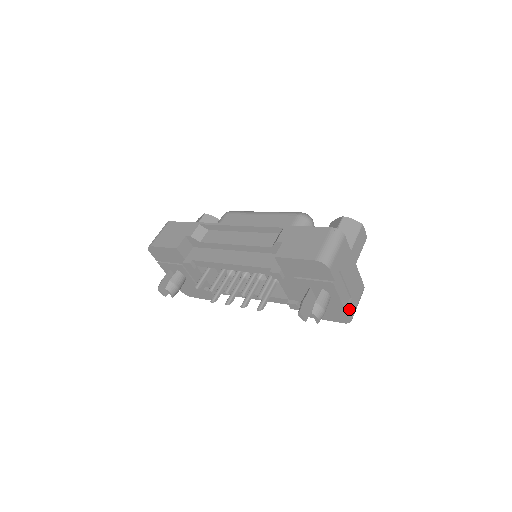
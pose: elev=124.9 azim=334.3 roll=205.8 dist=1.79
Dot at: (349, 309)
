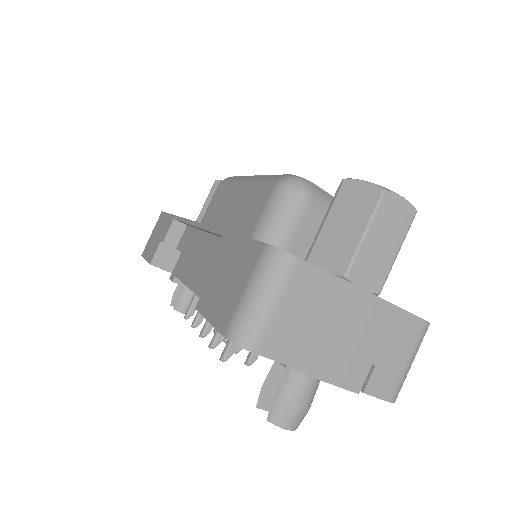
Dot at: (372, 389)
